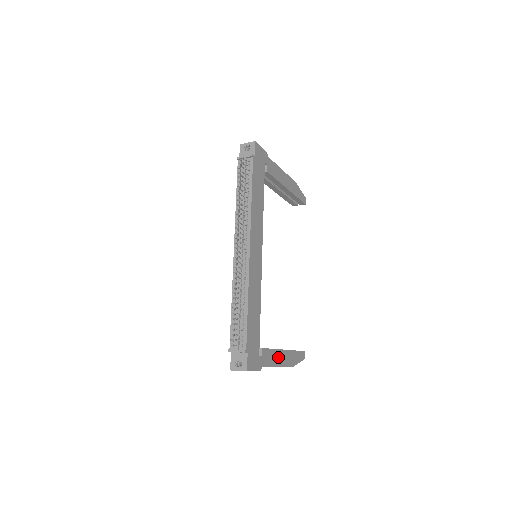
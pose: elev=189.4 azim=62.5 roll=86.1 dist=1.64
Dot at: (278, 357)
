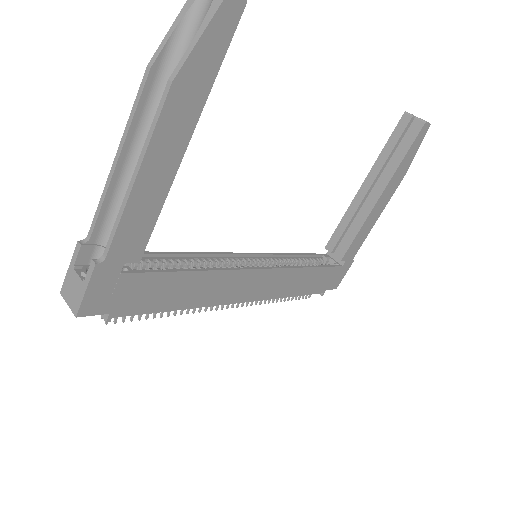
Dot at: (371, 218)
